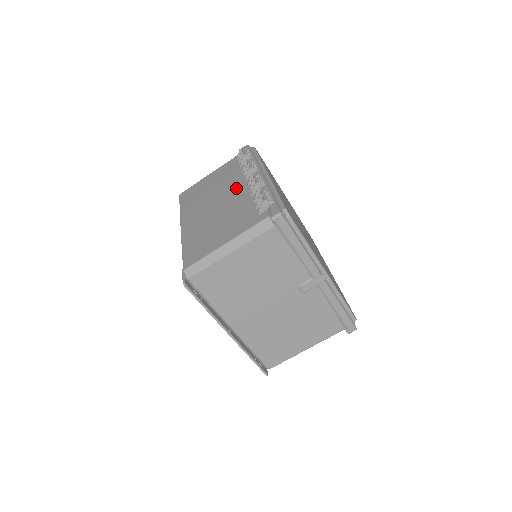
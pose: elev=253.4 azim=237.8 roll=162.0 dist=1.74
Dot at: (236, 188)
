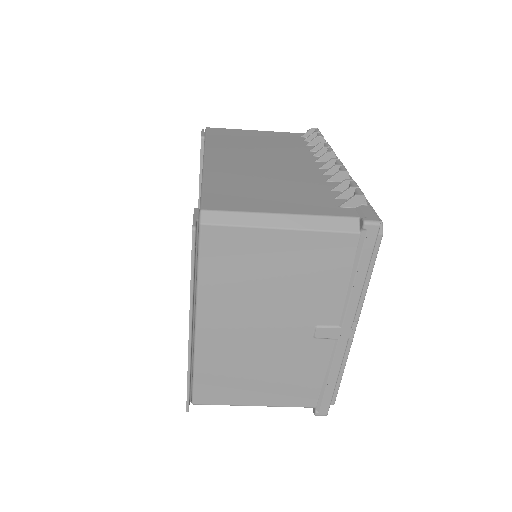
Dot at: (301, 162)
